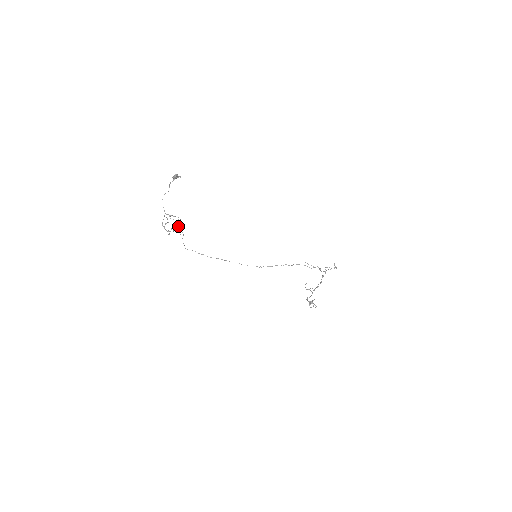
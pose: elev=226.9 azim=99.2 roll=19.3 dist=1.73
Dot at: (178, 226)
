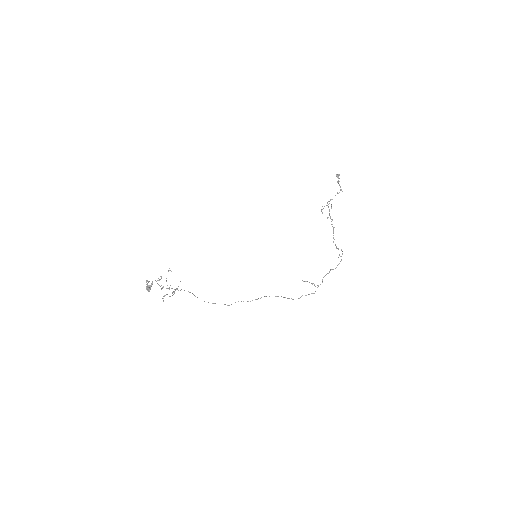
Dot at: (174, 293)
